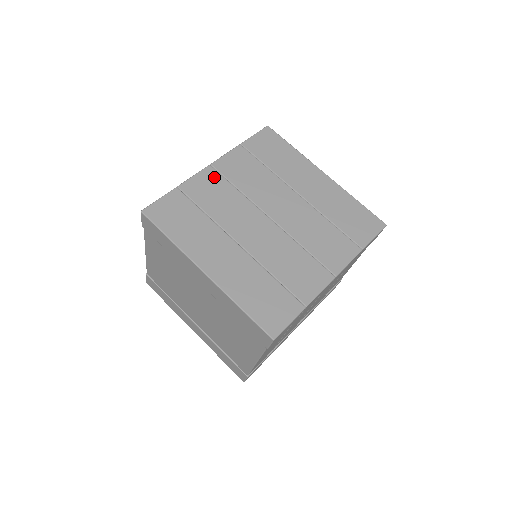
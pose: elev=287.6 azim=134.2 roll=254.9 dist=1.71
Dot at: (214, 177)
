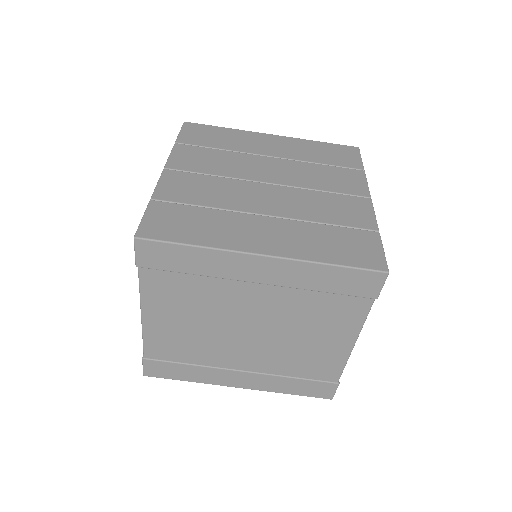
Dot at: (180, 176)
